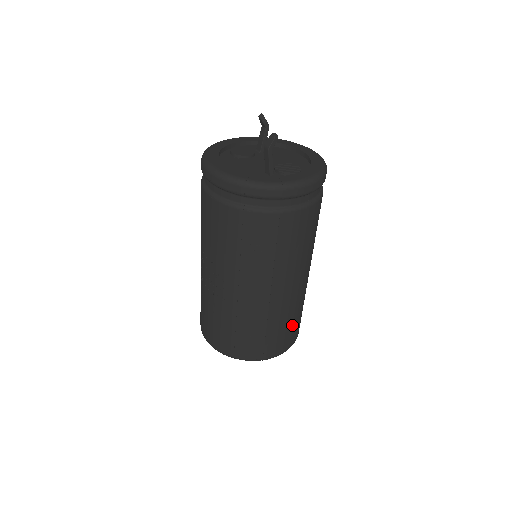
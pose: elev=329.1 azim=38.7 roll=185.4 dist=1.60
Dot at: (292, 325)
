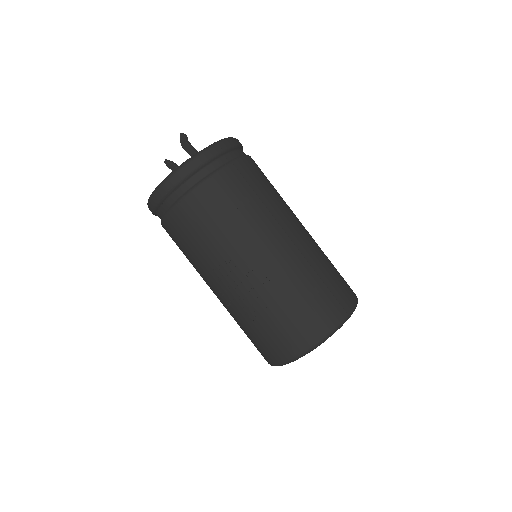
Dot at: (336, 271)
